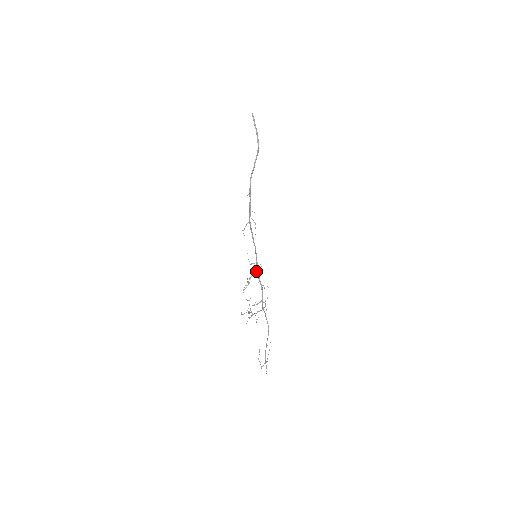
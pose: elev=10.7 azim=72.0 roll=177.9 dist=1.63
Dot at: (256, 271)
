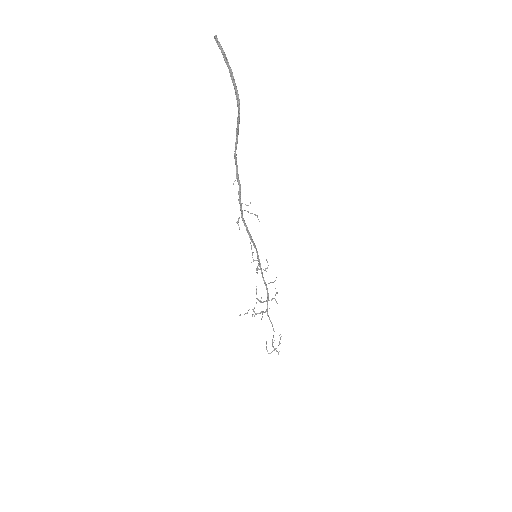
Dot at: (259, 269)
